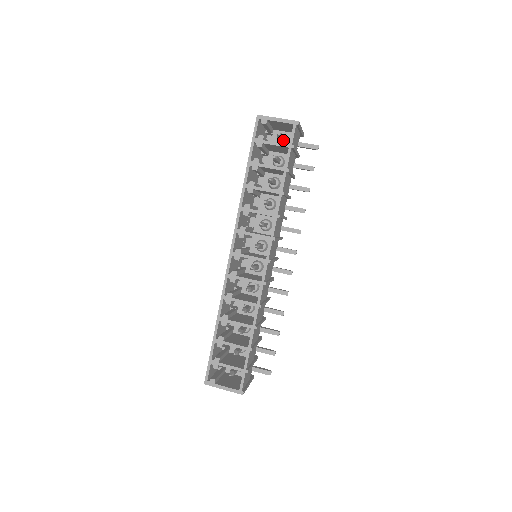
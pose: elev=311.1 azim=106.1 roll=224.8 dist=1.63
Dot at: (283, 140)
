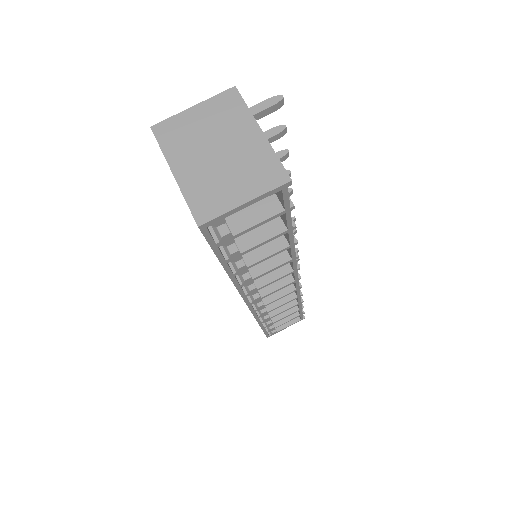
Dot at: occluded
